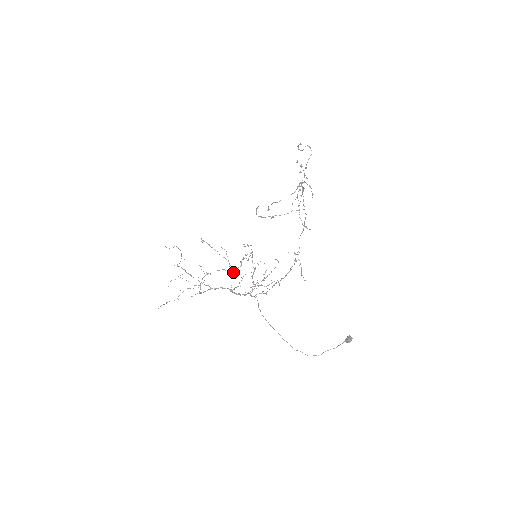
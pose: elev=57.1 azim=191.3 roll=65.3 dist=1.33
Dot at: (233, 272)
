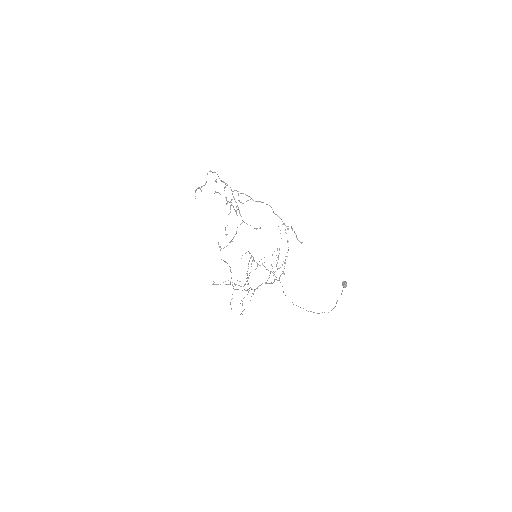
Dot at: occluded
